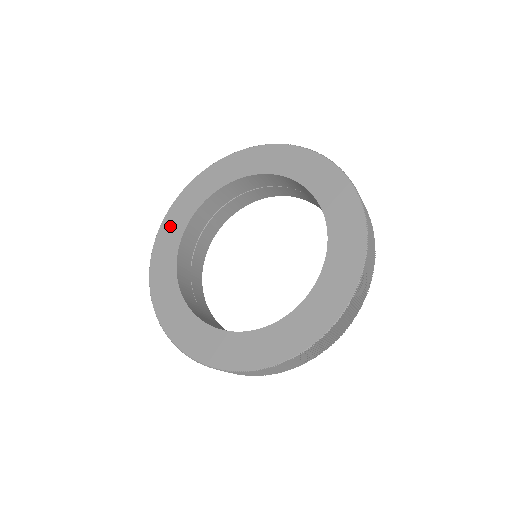
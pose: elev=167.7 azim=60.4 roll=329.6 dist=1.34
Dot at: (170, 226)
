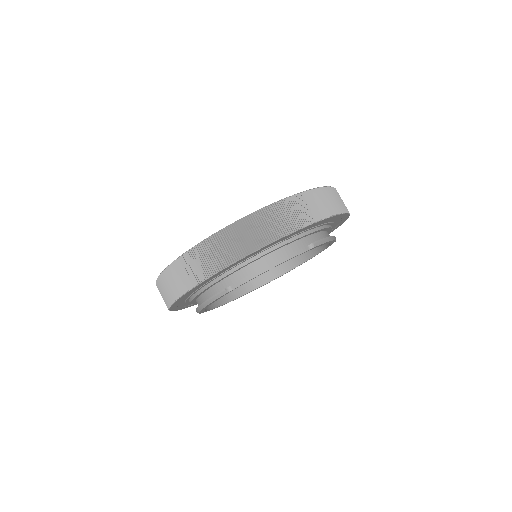
Dot at: occluded
